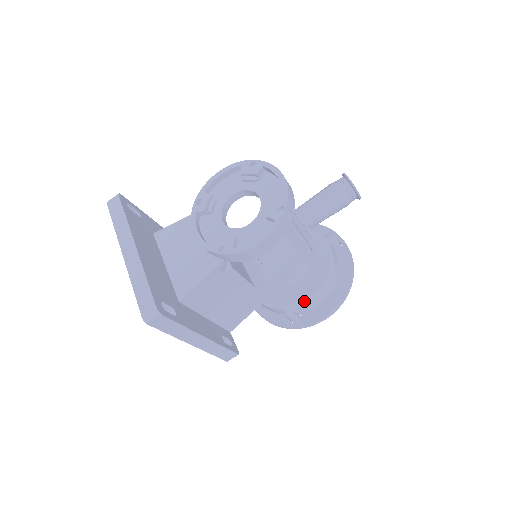
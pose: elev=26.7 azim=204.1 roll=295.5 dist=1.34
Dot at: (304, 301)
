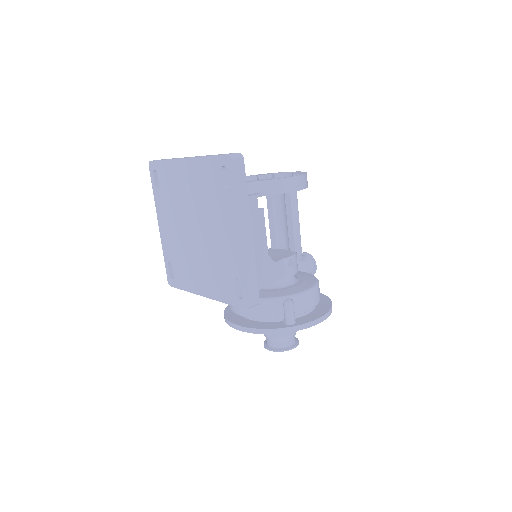
Dot at: (304, 292)
